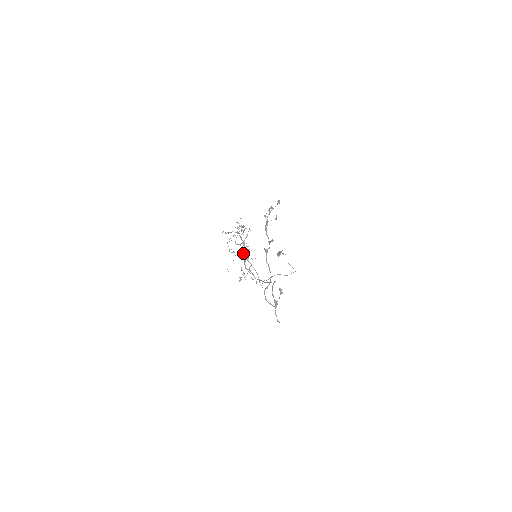
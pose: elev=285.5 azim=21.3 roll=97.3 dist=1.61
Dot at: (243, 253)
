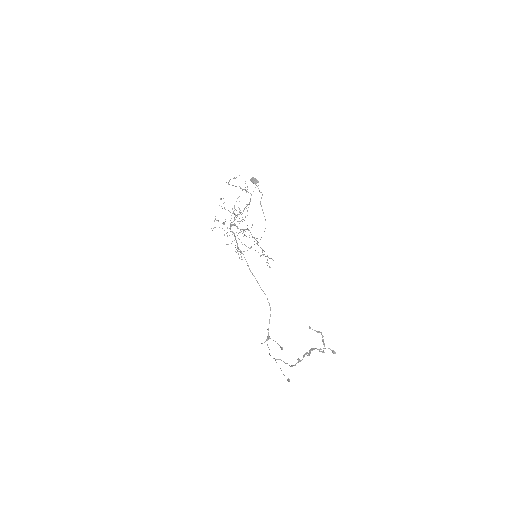
Dot at: (289, 381)
